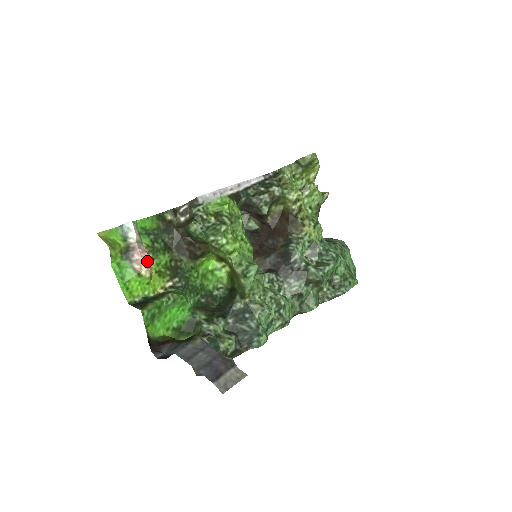
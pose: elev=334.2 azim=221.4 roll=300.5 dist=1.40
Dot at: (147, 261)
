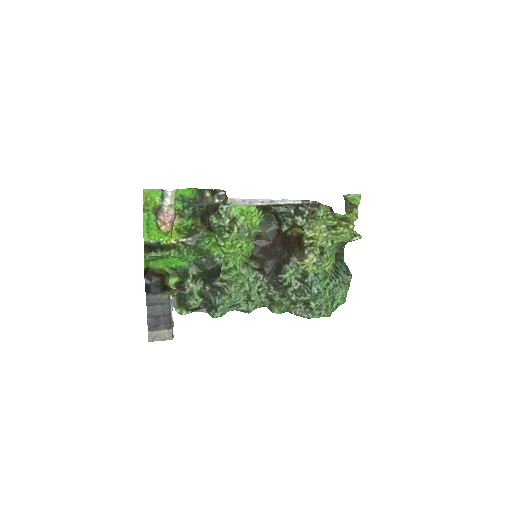
Dot at: (168, 223)
